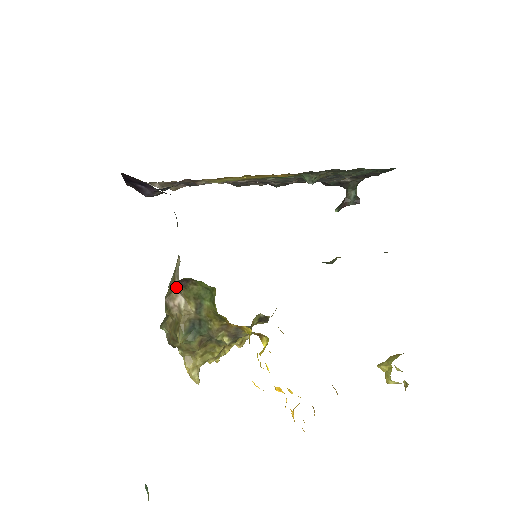
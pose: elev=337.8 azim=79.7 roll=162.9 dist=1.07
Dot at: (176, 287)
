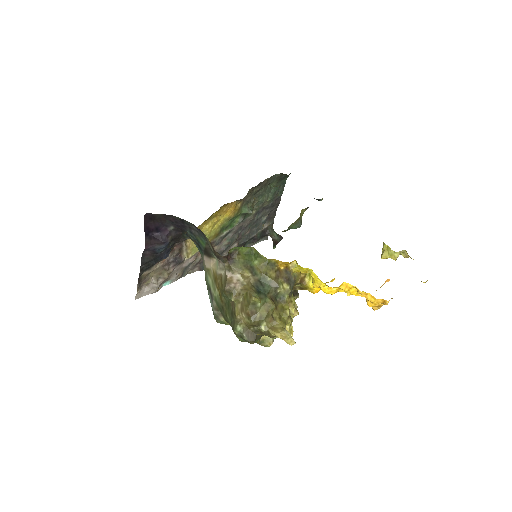
Dot at: (227, 273)
